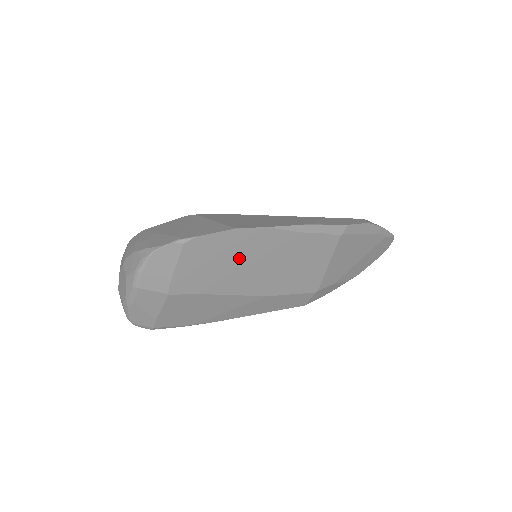
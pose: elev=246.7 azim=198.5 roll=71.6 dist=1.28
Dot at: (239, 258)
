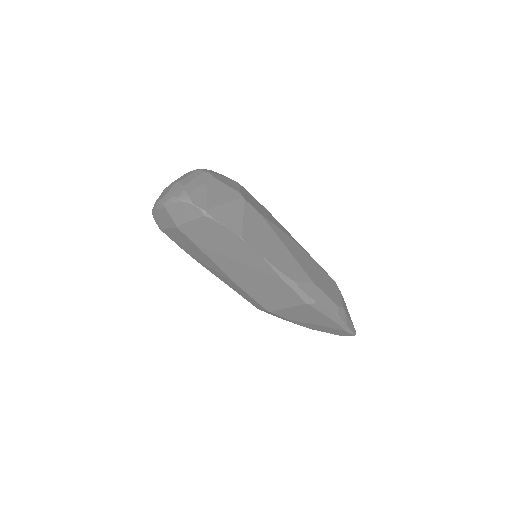
Dot at: (233, 252)
